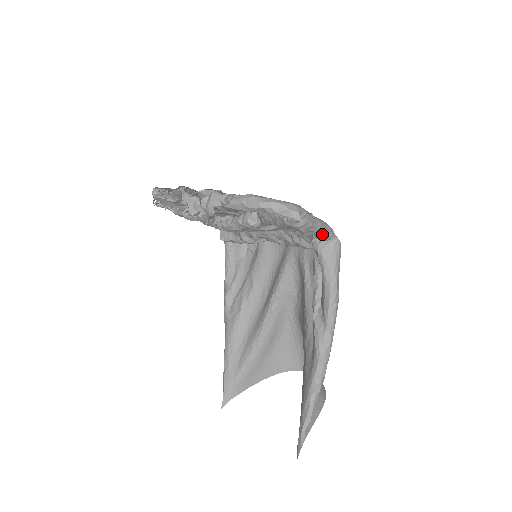
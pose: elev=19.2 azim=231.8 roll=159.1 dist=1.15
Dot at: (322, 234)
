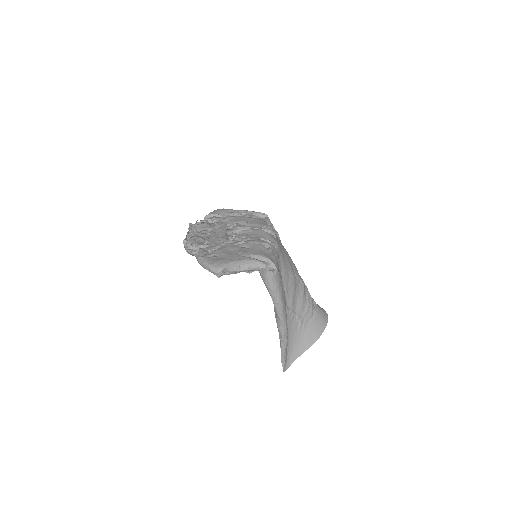
Dot at: (253, 270)
